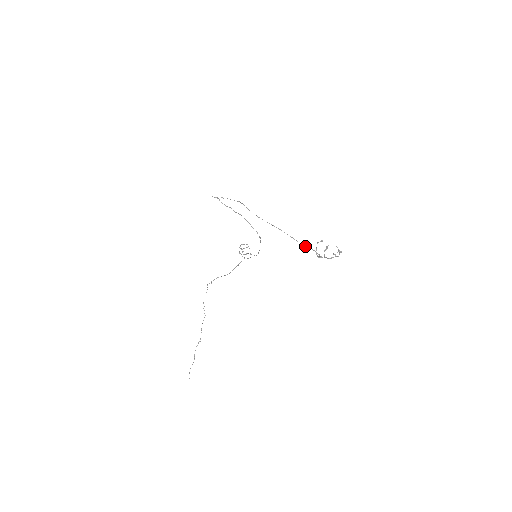
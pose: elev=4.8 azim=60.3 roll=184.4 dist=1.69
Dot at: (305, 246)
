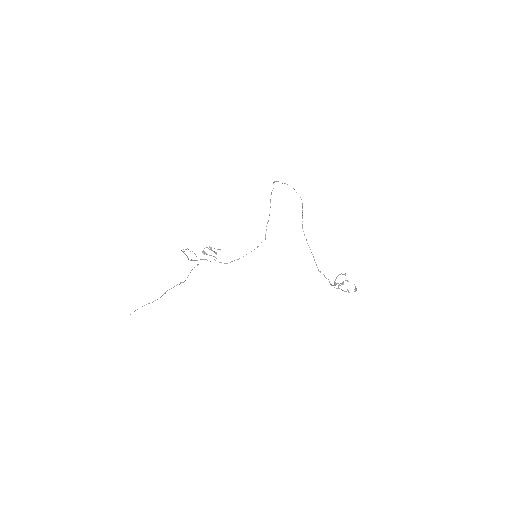
Dot at: occluded
